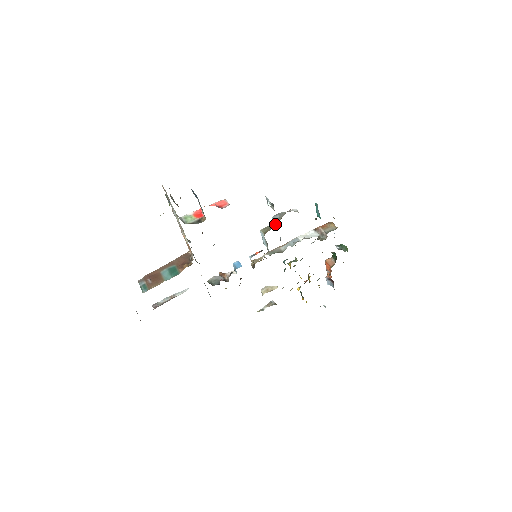
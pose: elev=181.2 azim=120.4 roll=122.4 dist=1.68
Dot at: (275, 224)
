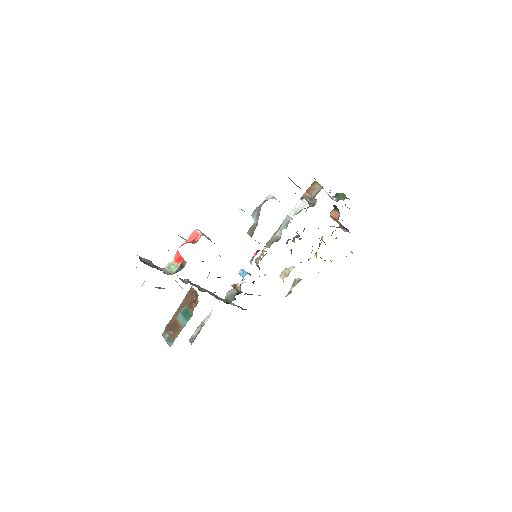
Dot at: (257, 222)
